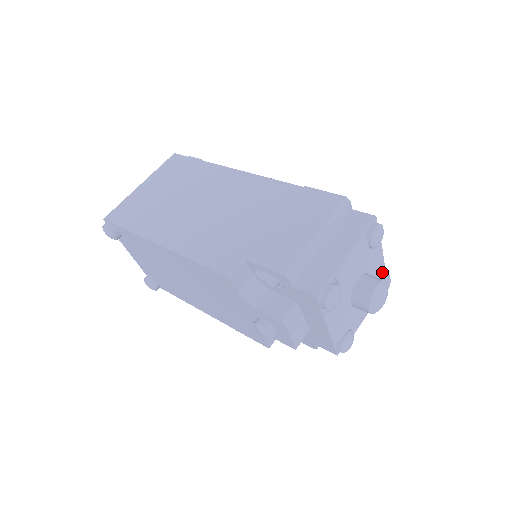
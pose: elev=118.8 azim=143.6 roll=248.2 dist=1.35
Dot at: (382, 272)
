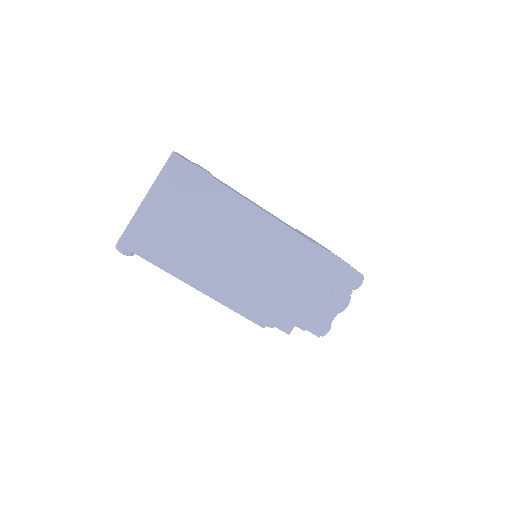
Dot at: occluded
